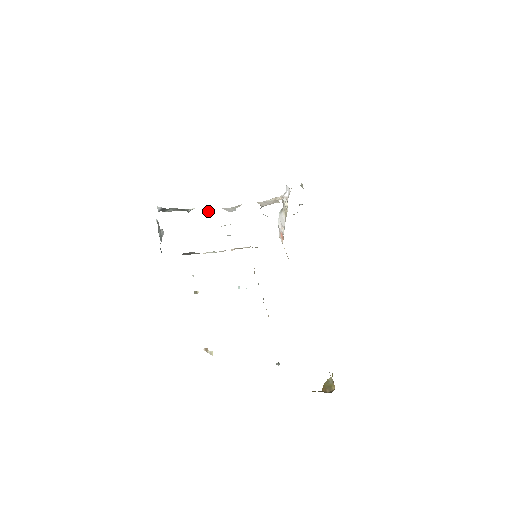
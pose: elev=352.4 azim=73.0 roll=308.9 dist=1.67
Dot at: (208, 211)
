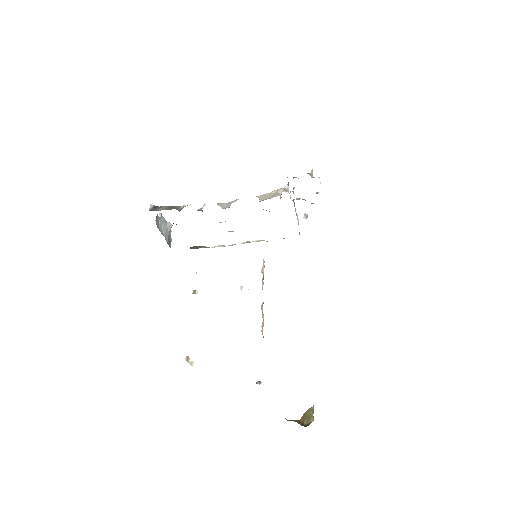
Dot at: (201, 208)
